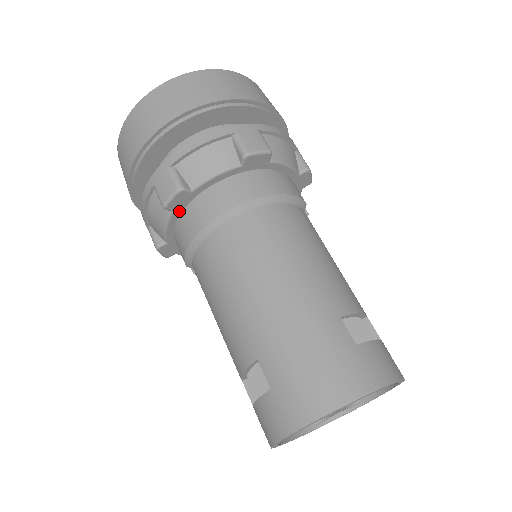
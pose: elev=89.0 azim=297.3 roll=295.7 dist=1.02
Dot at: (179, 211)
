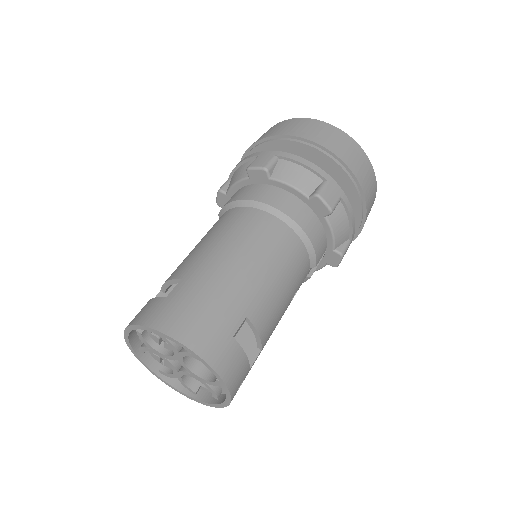
Dot at: (252, 182)
